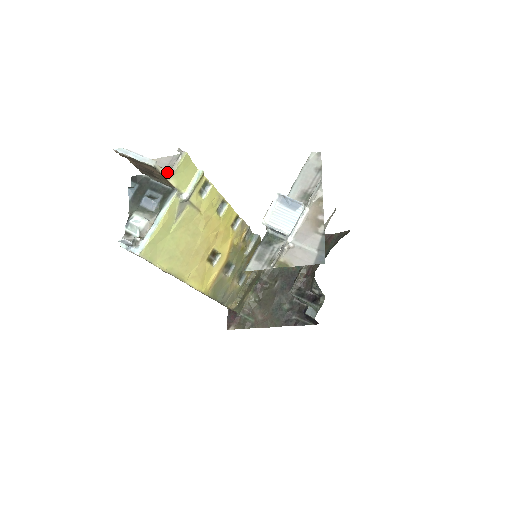
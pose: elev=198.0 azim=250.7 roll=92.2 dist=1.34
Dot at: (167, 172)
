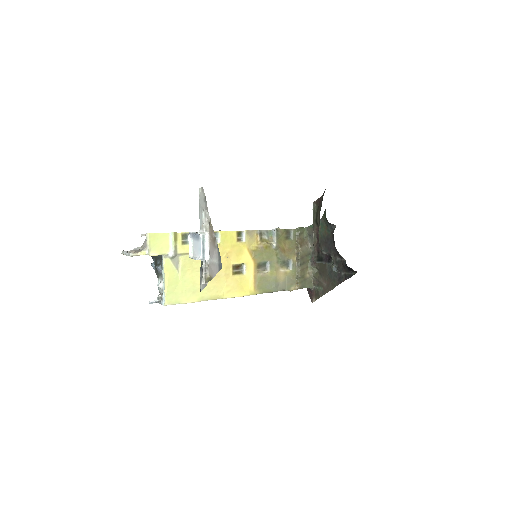
Dot at: (144, 252)
